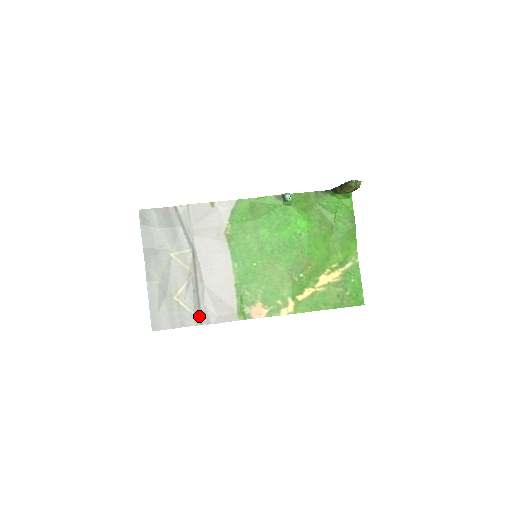
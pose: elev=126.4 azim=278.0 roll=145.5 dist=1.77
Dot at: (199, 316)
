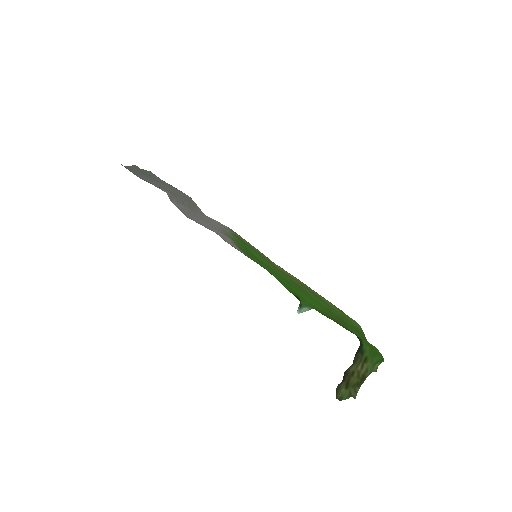
Dot at: (194, 203)
